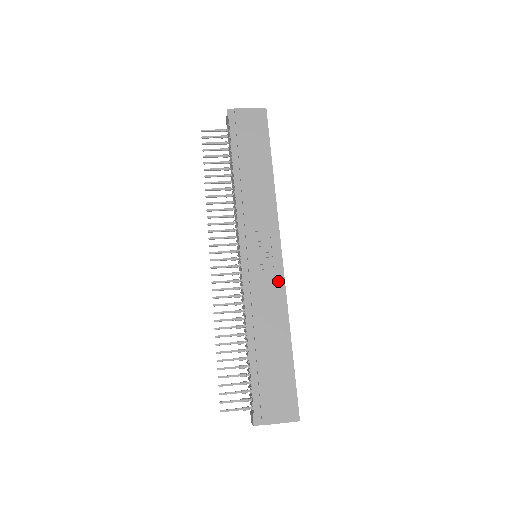
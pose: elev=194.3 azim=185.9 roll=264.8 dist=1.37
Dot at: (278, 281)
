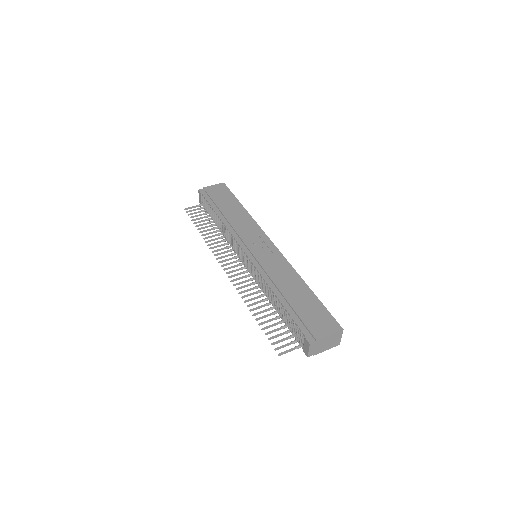
Dot at: (279, 258)
